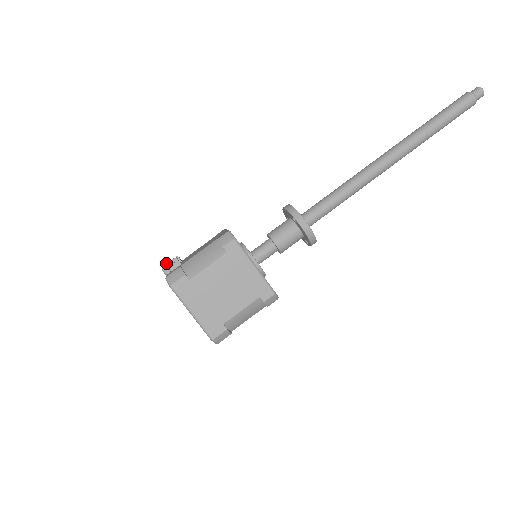
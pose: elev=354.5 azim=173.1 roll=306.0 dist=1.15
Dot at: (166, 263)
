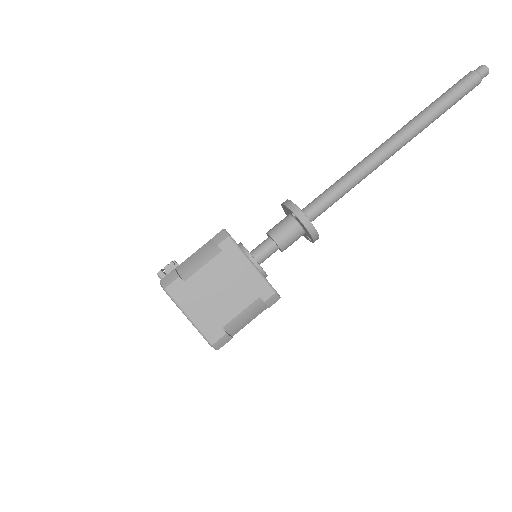
Dot at: occluded
